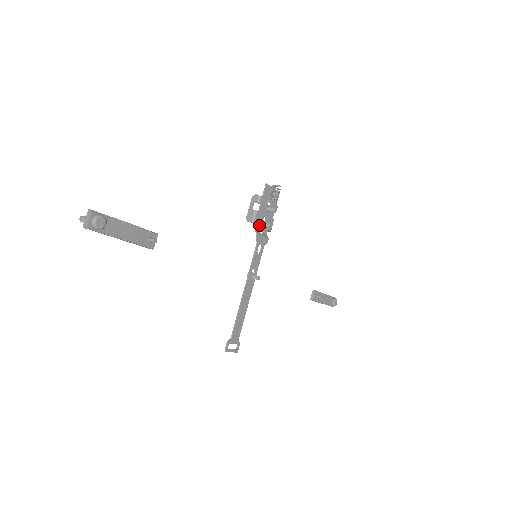
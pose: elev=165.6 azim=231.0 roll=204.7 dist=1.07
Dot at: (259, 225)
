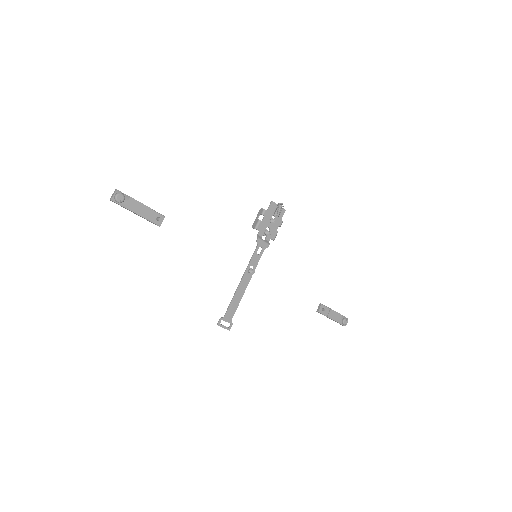
Dot at: (262, 232)
